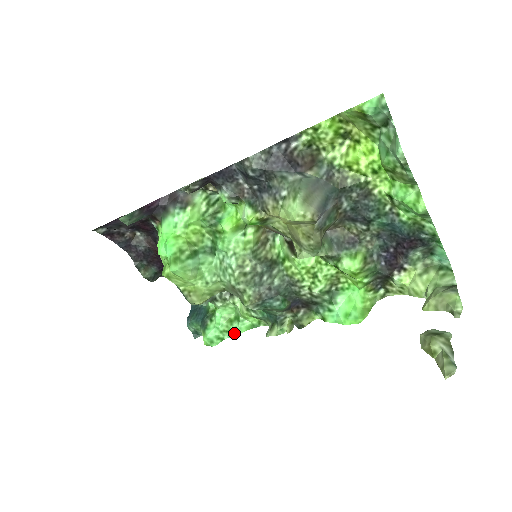
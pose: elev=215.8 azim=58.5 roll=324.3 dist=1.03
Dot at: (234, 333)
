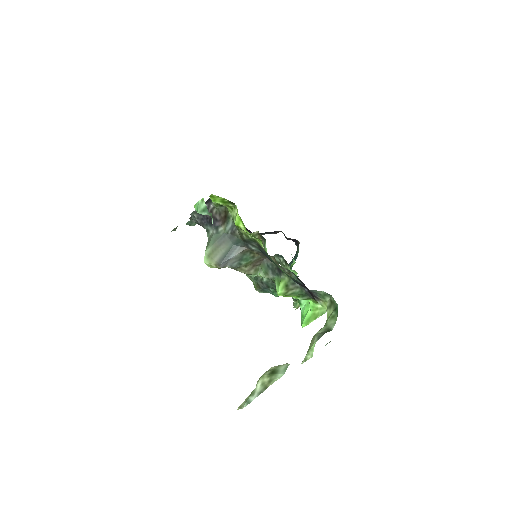
Dot at: occluded
